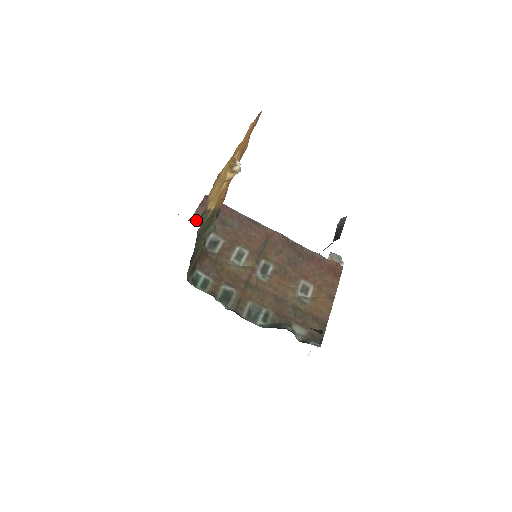
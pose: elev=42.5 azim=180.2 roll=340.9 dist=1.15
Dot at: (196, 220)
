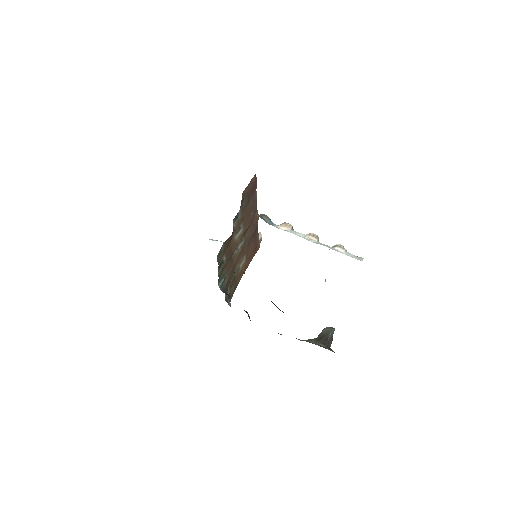
Dot at: (243, 197)
